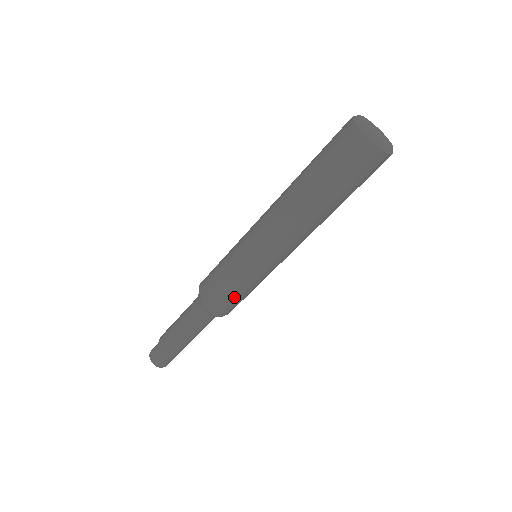
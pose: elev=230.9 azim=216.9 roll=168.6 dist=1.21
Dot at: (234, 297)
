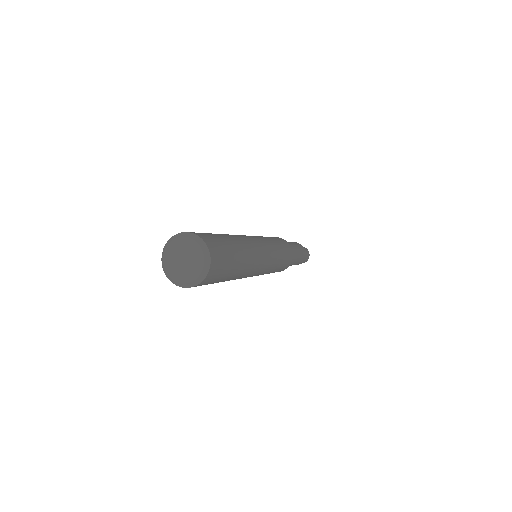
Dot at: occluded
